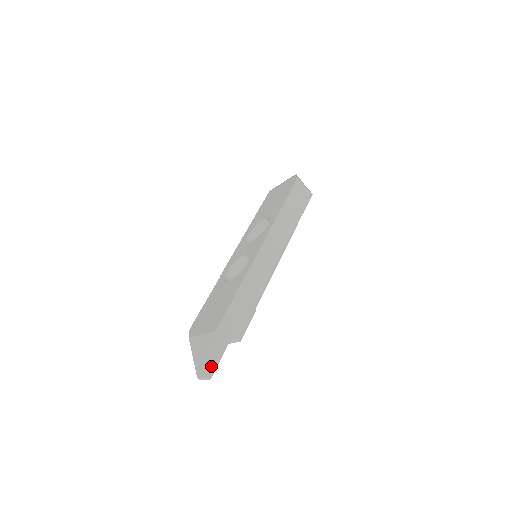
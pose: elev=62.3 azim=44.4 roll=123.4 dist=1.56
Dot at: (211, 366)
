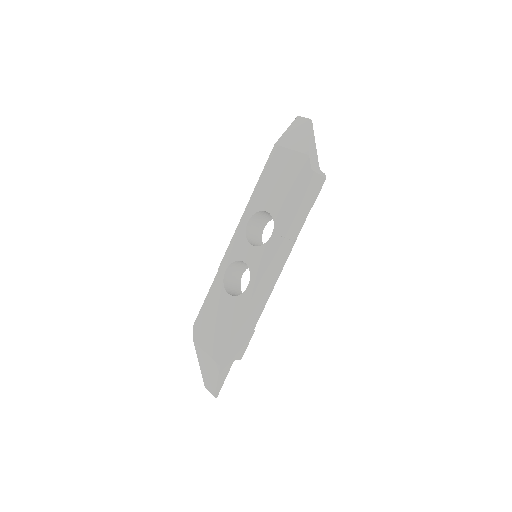
Dot at: (217, 390)
